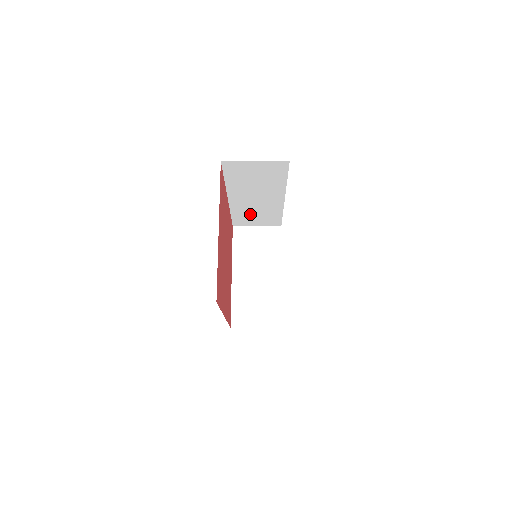
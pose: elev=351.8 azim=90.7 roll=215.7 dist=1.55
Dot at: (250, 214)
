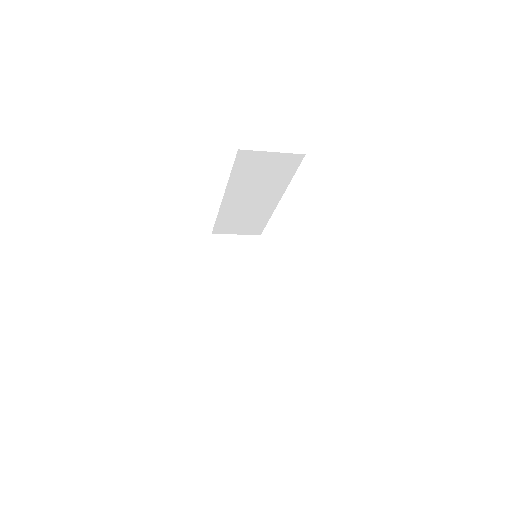
Dot at: (236, 219)
